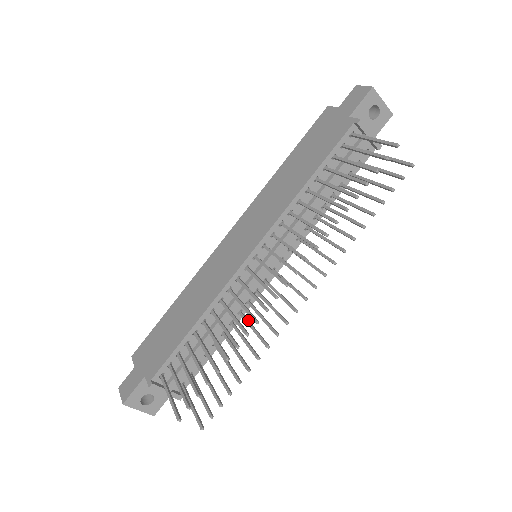
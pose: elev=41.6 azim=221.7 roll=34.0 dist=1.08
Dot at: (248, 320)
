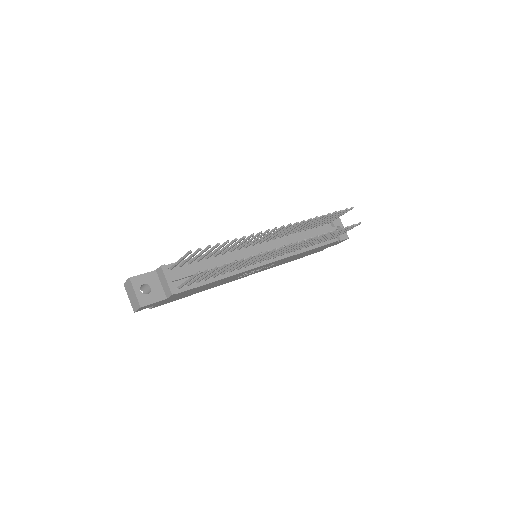
Dot at: (245, 264)
